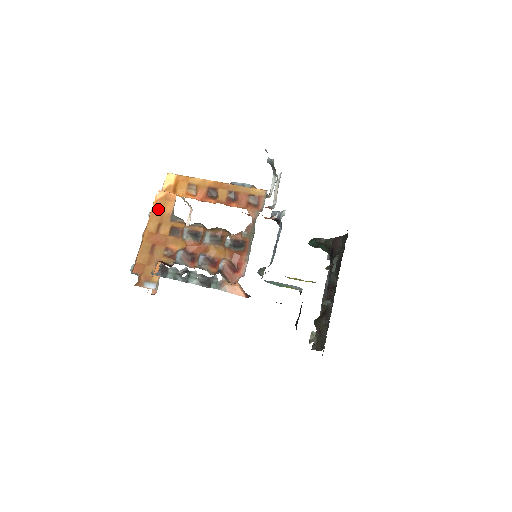
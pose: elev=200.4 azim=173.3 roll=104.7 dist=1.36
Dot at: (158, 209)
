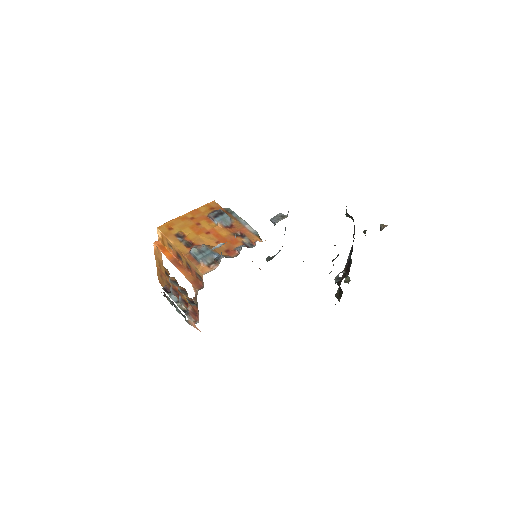
Dot at: (156, 255)
